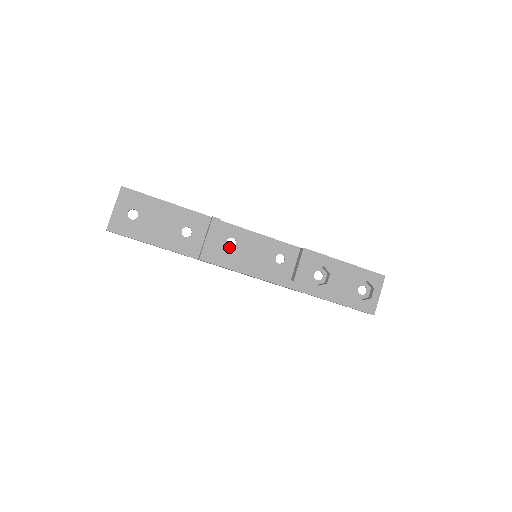
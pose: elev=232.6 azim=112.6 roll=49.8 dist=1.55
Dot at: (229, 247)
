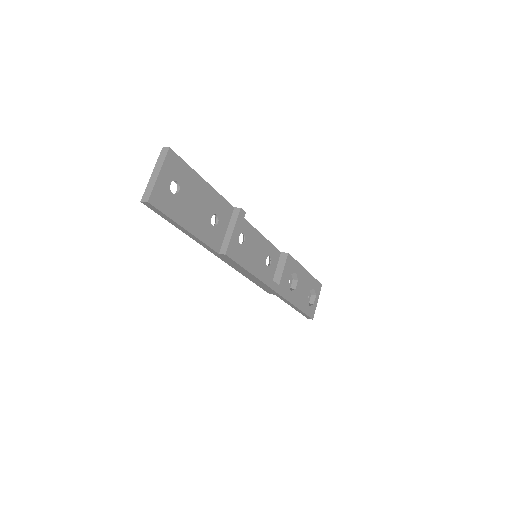
Dot at: occluded
